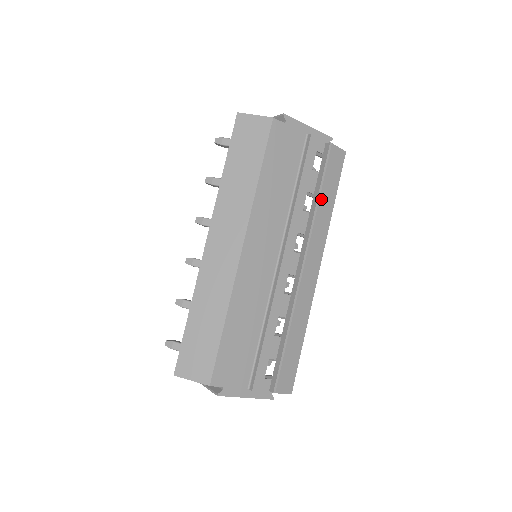
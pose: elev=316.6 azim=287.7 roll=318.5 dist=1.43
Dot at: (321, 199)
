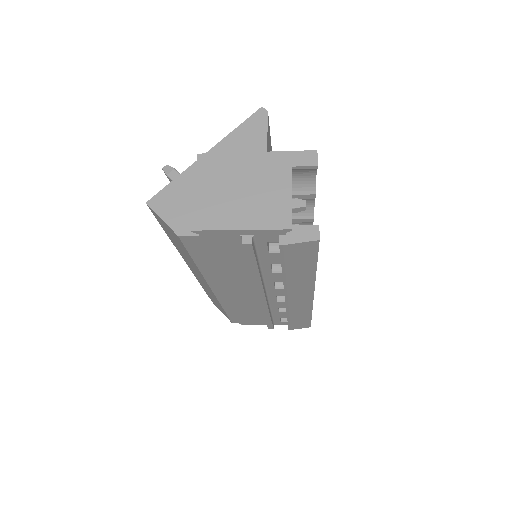
Dot at: (289, 274)
